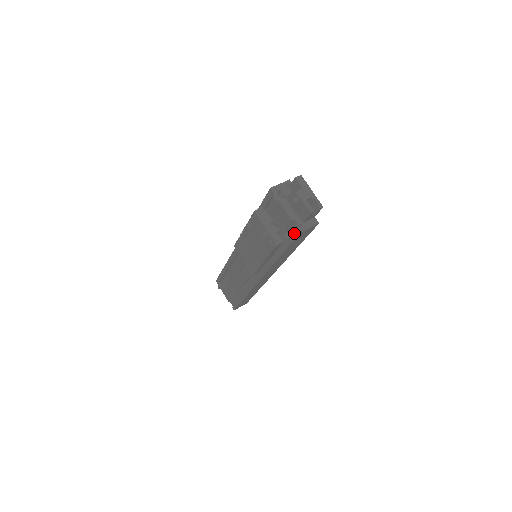
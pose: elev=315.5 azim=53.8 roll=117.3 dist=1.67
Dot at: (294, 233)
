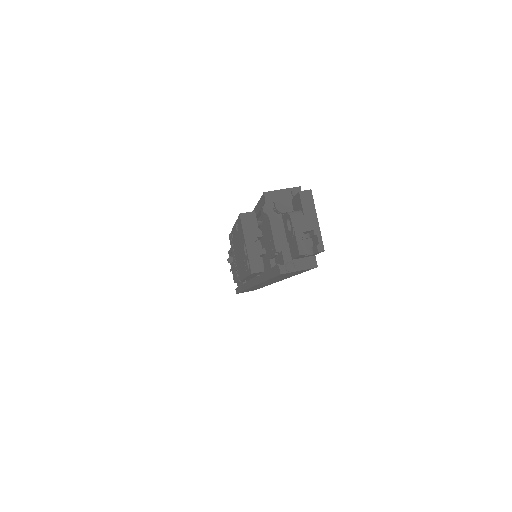
Dot at: (276, 268)
